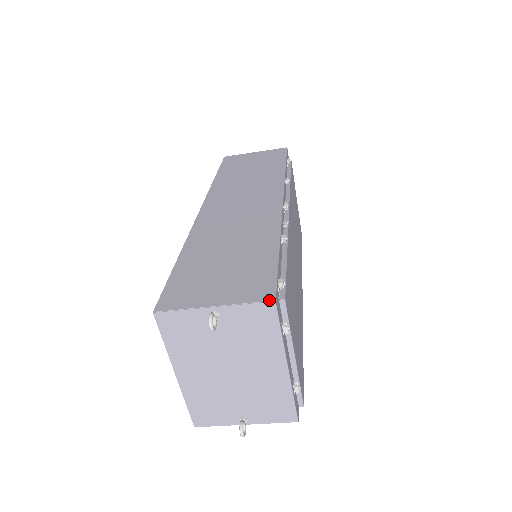
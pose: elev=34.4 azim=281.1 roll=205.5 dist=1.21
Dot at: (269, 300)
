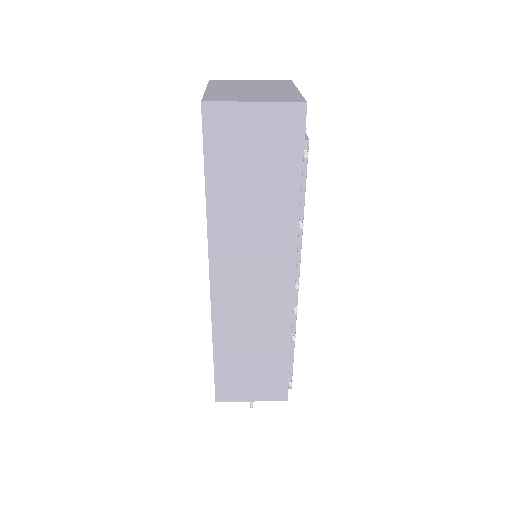
Dot at: occluded
